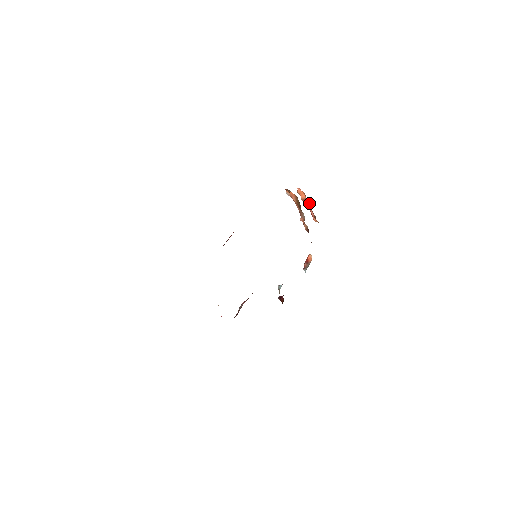
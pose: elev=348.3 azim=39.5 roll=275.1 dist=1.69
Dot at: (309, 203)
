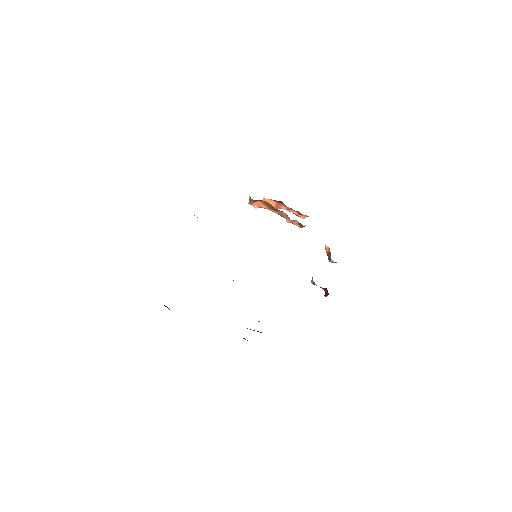
Dot at: (283, 205)
